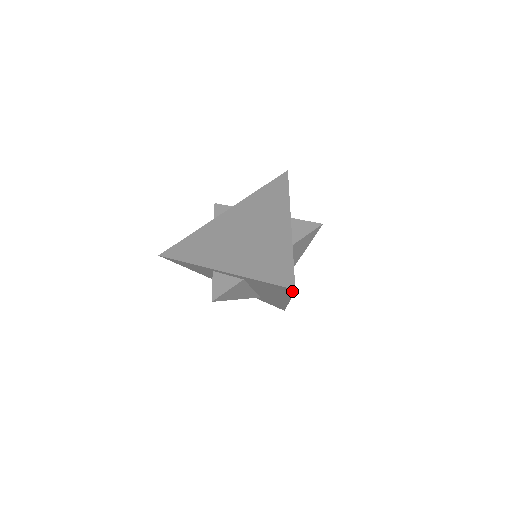
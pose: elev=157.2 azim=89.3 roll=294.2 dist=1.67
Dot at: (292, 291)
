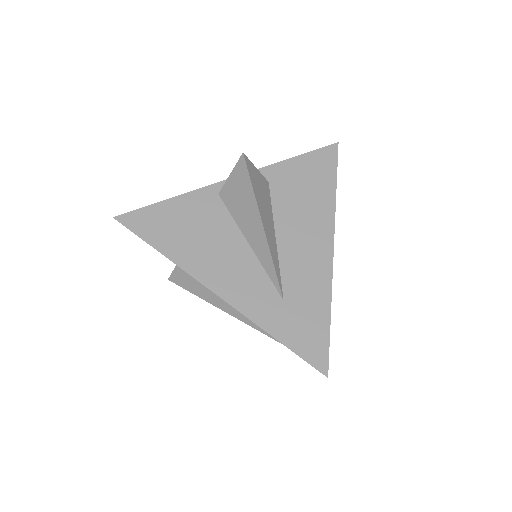
Dot at: (335, 156)
